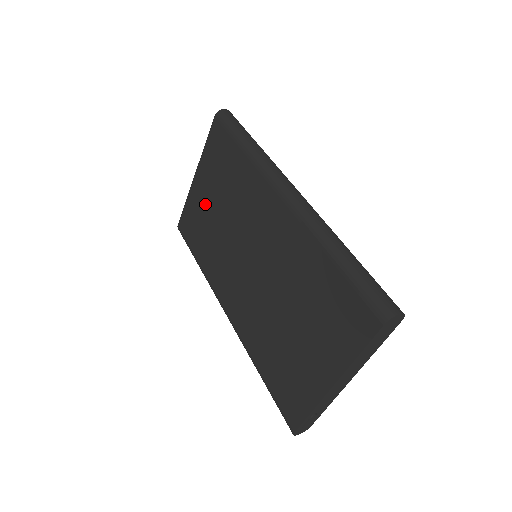
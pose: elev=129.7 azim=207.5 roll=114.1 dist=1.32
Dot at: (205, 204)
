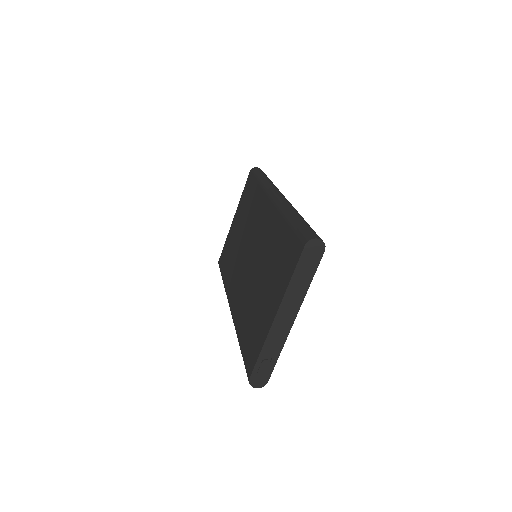
Dot at: (235, 234)
